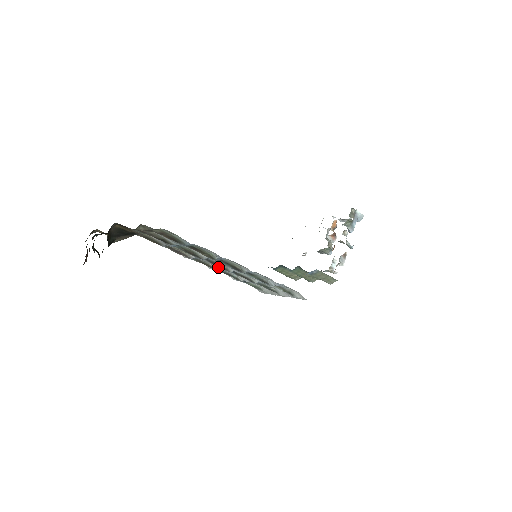
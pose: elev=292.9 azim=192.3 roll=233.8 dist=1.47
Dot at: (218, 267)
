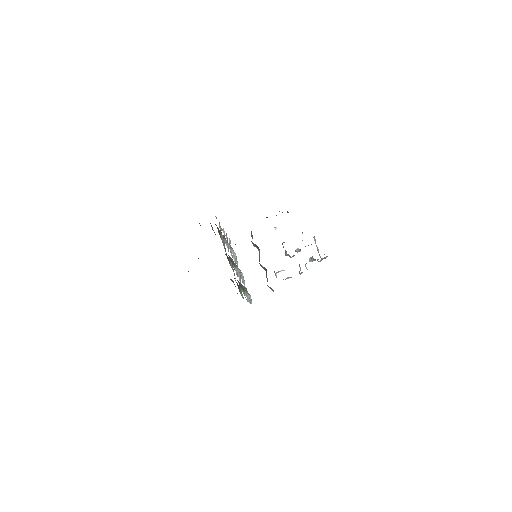
Dot at: occluded
